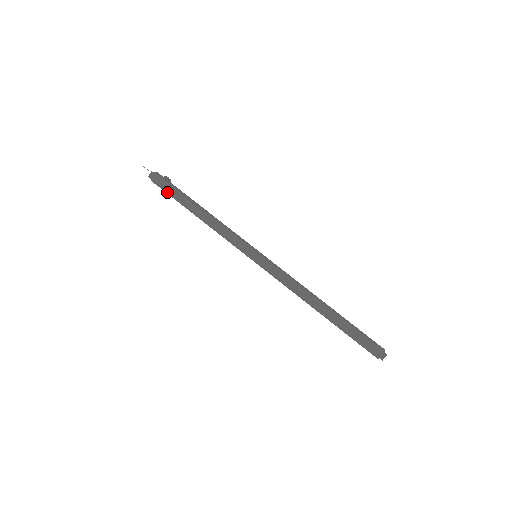
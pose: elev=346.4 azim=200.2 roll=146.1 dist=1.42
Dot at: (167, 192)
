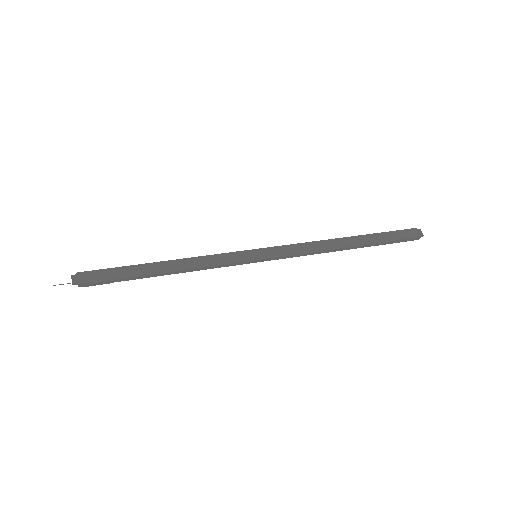
Dot at: (110, 279)
